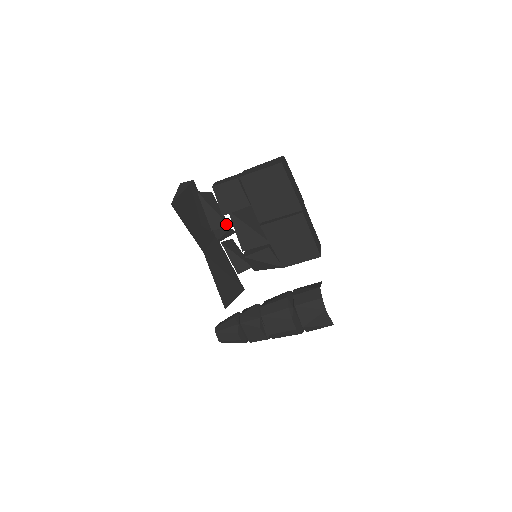
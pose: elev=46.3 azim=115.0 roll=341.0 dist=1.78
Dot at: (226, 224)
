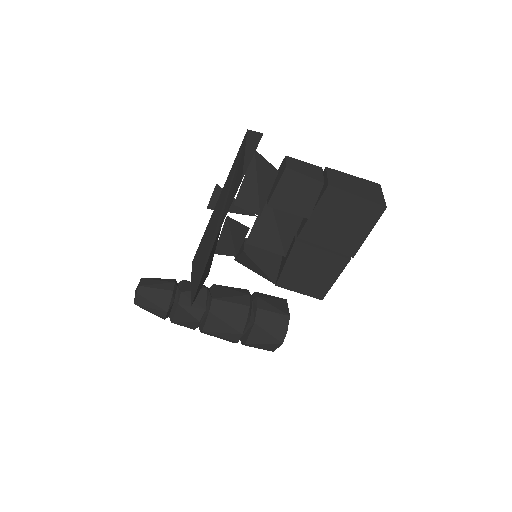
Dot at: (258, 211)
